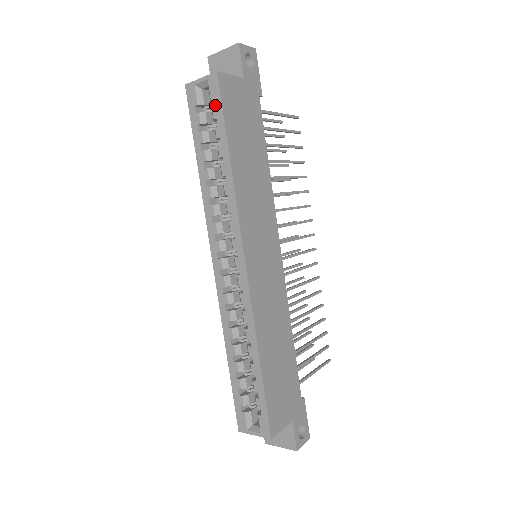
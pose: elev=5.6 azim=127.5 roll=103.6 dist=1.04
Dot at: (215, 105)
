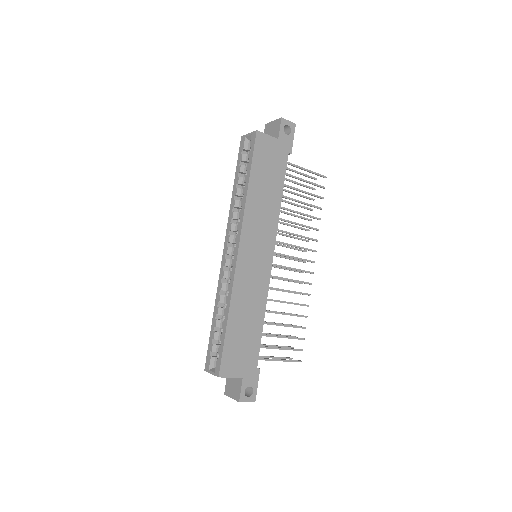
Dot at: (251, 150)
